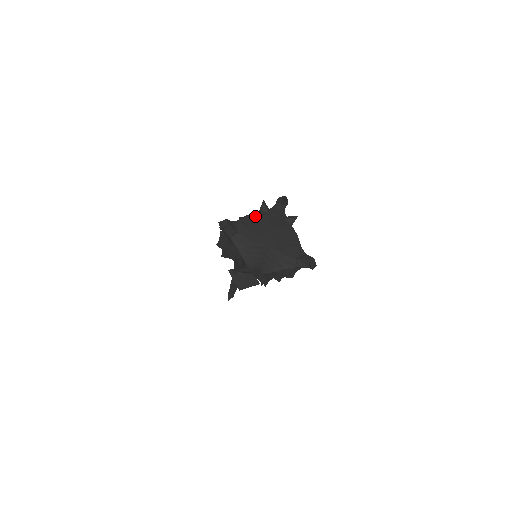
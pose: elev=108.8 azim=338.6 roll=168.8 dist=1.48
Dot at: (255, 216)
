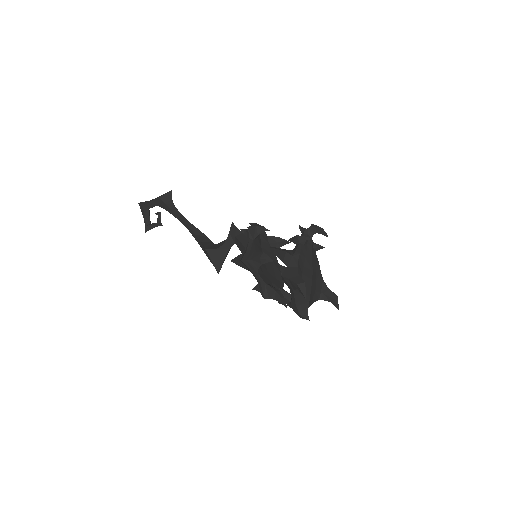
Dot at: (302, 255)
